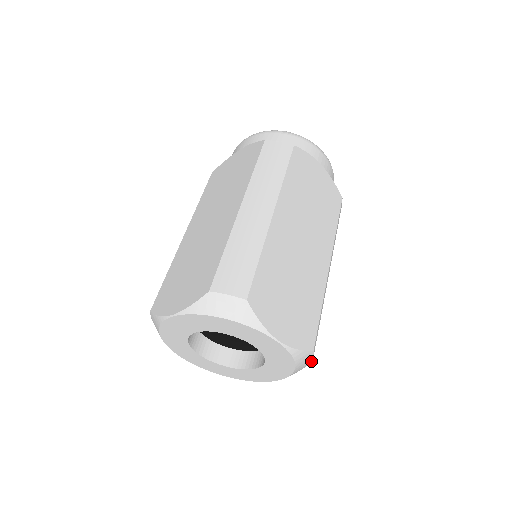
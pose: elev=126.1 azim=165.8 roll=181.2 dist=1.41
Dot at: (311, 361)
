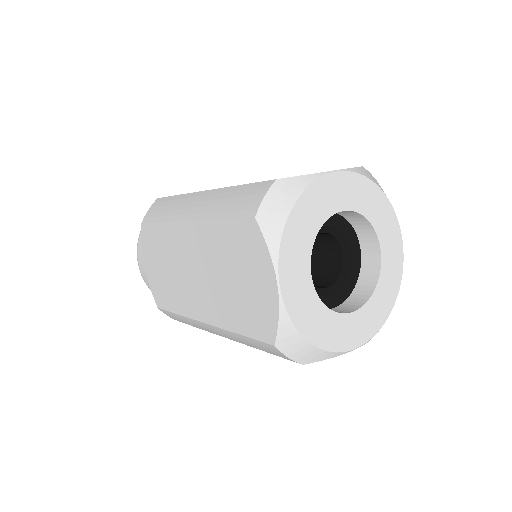
Dot at: occluded
